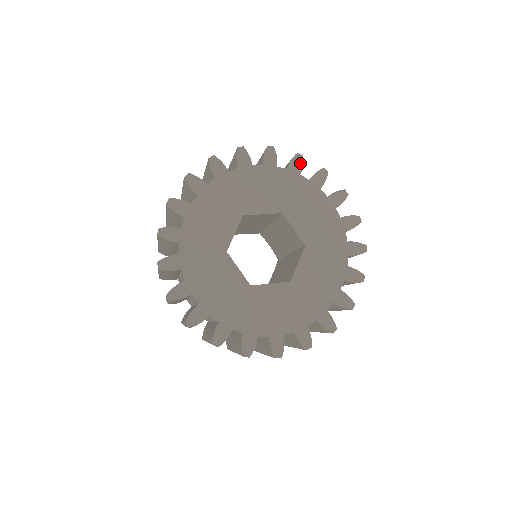
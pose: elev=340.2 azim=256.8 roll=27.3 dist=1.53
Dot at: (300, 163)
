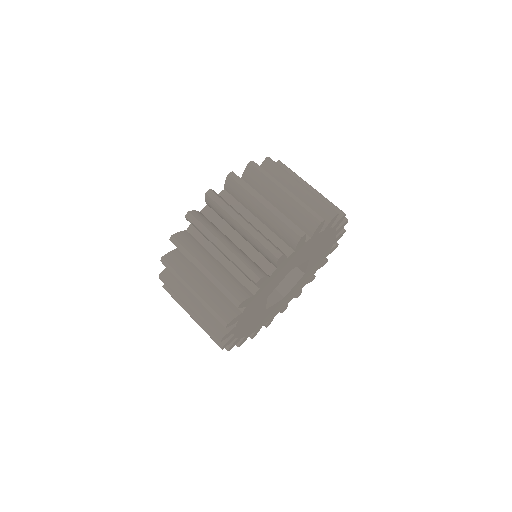
Dot at: (341, 221)
